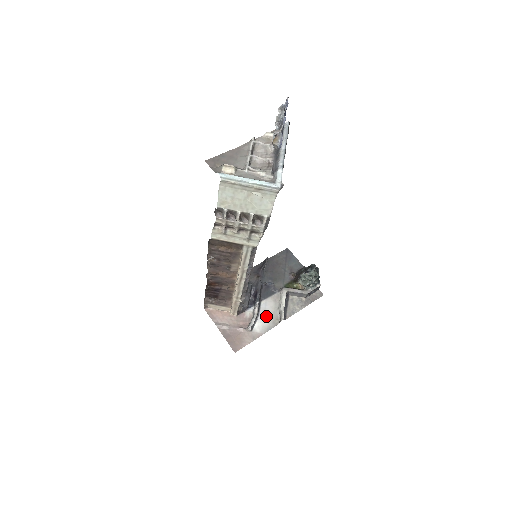
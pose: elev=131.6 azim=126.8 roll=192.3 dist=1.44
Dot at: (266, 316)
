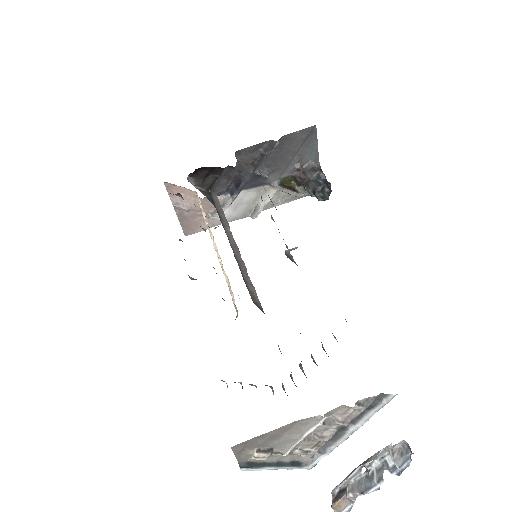
Dot at: (239, 207)
